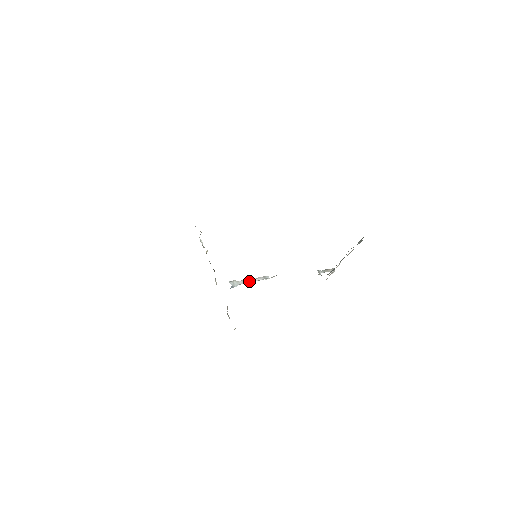
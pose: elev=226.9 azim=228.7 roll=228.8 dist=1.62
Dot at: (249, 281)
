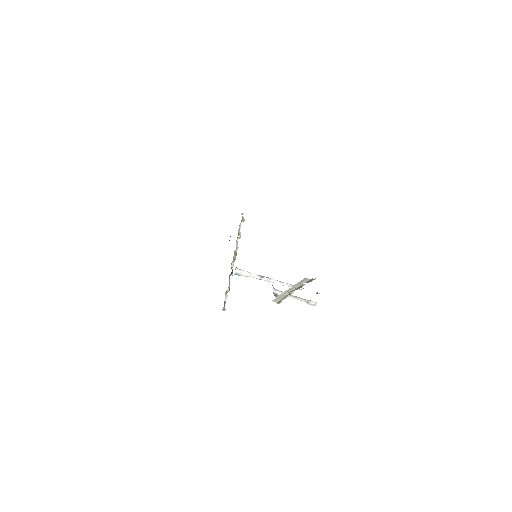
Dot at: (267, 280)
